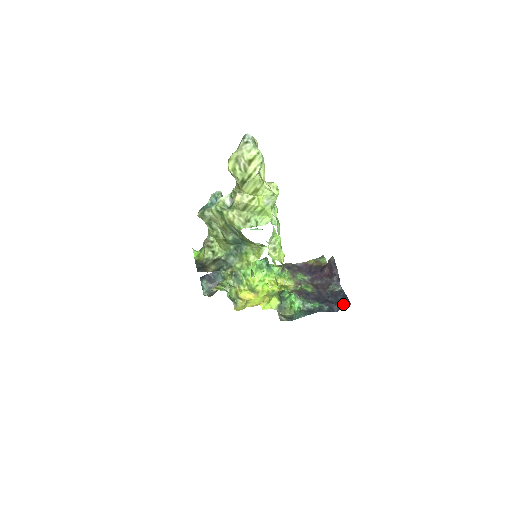
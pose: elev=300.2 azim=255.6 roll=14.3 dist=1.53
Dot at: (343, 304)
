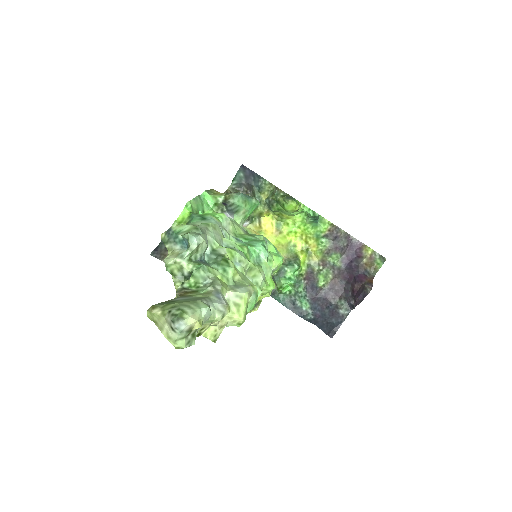
Dot at: (327, 330)
